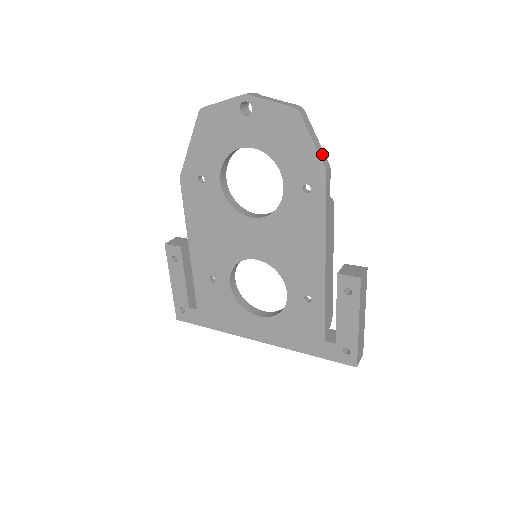
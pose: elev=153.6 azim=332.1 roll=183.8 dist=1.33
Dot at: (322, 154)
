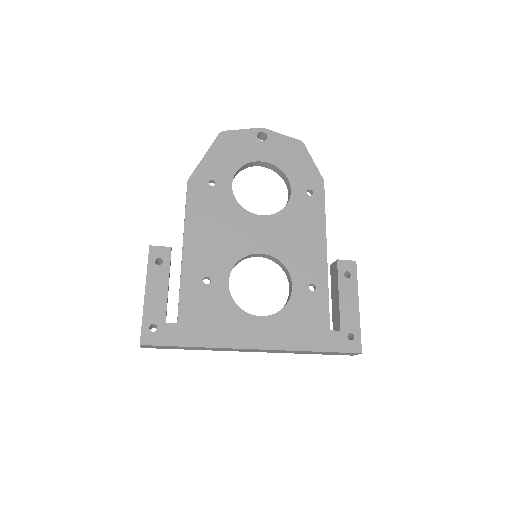
Dot at: occluded
